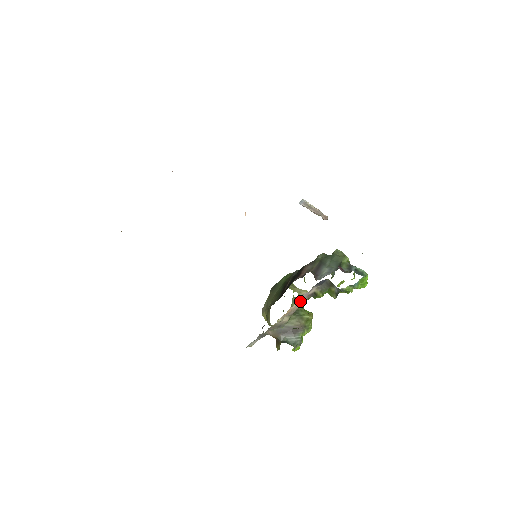
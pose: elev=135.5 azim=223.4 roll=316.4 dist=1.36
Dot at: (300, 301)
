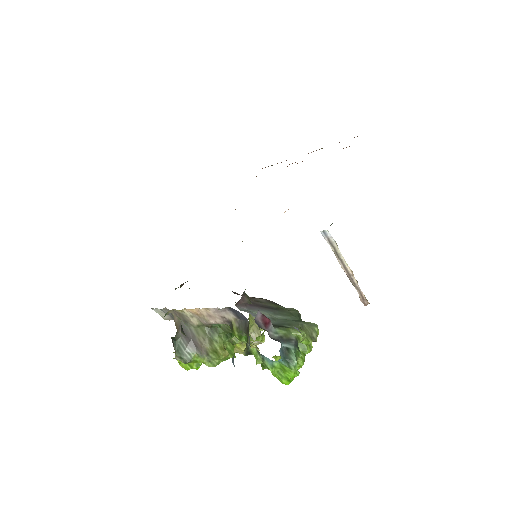
Dot at: (213, 314)
